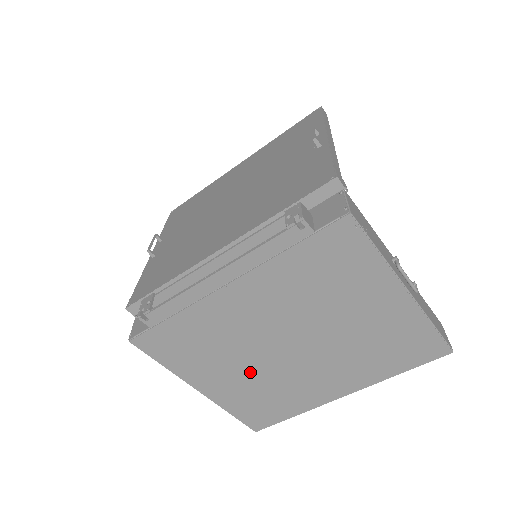
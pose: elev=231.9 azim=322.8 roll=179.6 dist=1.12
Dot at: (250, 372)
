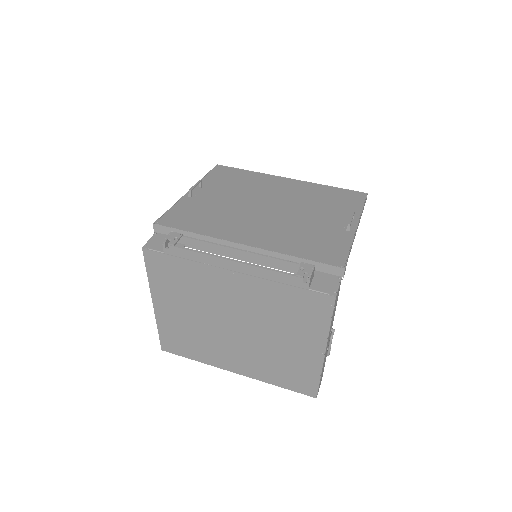
Dot at: (196, 320)
